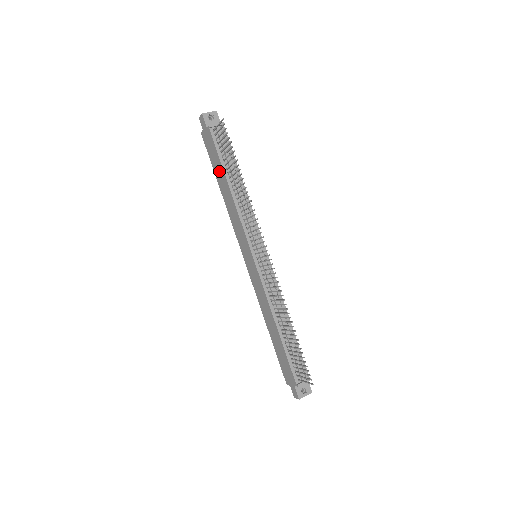
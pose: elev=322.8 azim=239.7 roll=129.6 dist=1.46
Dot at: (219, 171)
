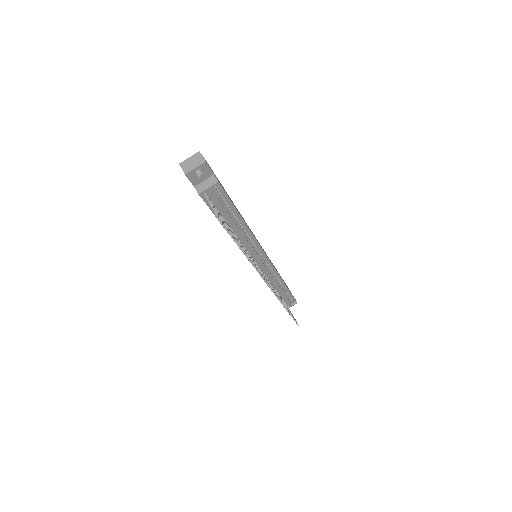
Dot at: occluded
